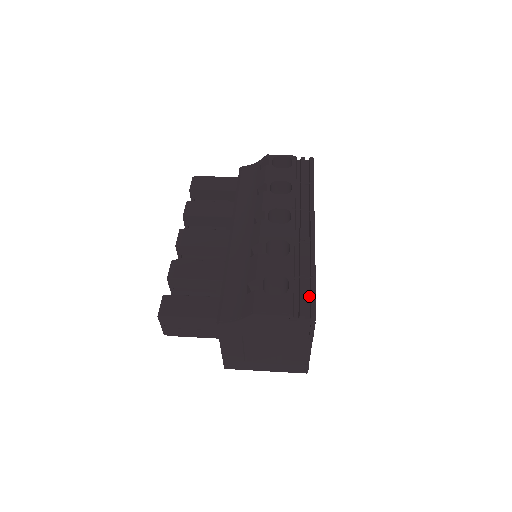
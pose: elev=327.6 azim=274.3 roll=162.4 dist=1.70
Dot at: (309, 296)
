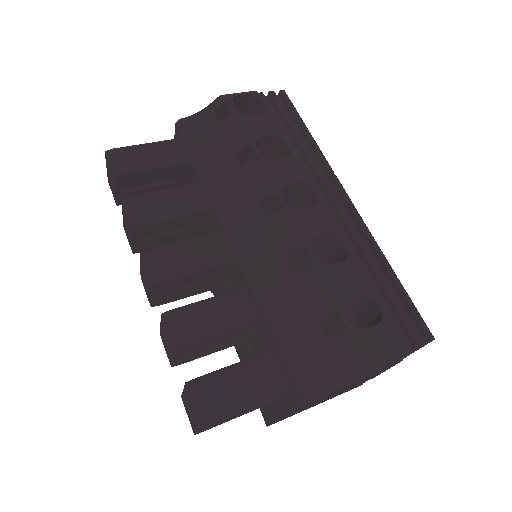
Dot at: (404, 309)
